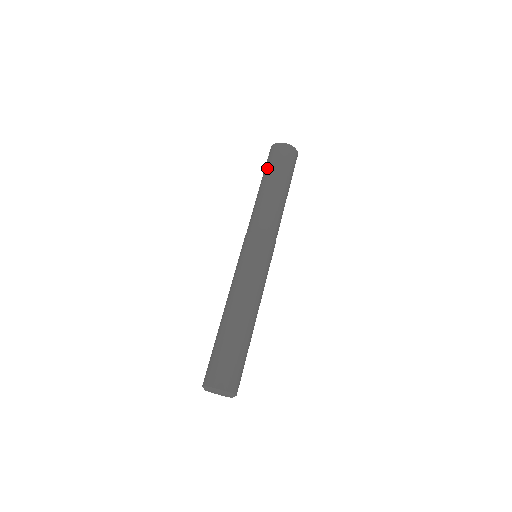
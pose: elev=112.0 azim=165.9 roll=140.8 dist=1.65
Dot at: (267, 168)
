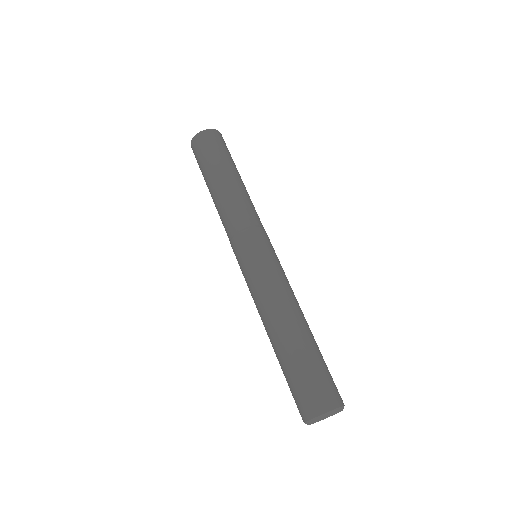
Dot at: (201, 168)
